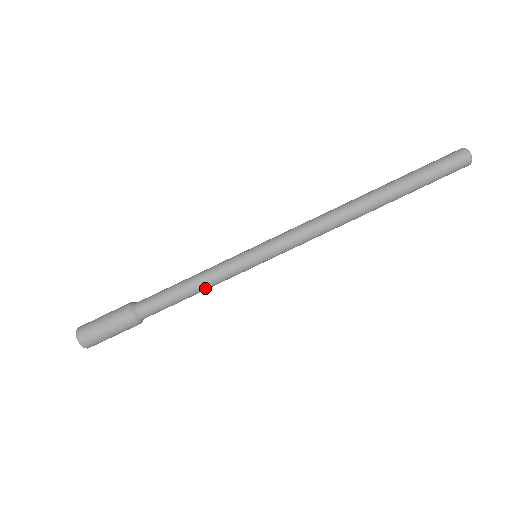
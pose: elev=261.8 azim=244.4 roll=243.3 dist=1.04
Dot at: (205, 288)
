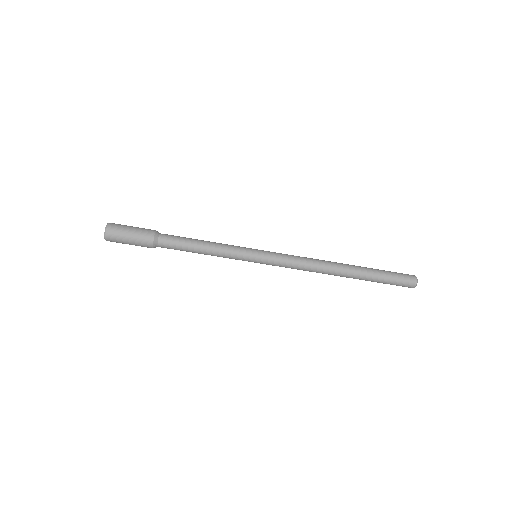
Dot at: (211, 253)
